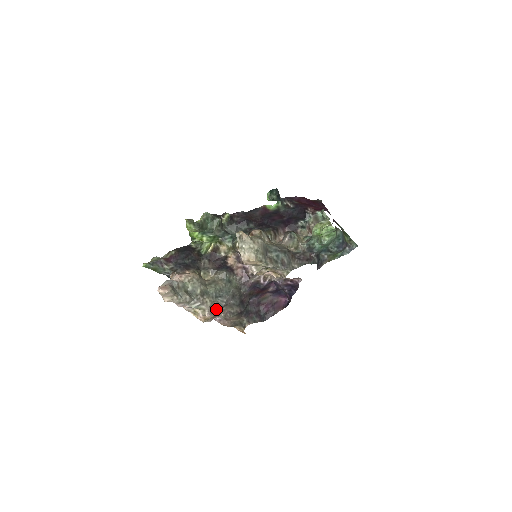
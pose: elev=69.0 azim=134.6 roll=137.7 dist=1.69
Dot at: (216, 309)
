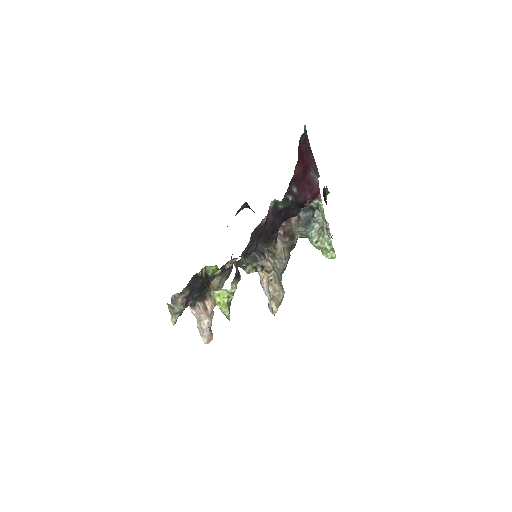
Dot at: occluded
